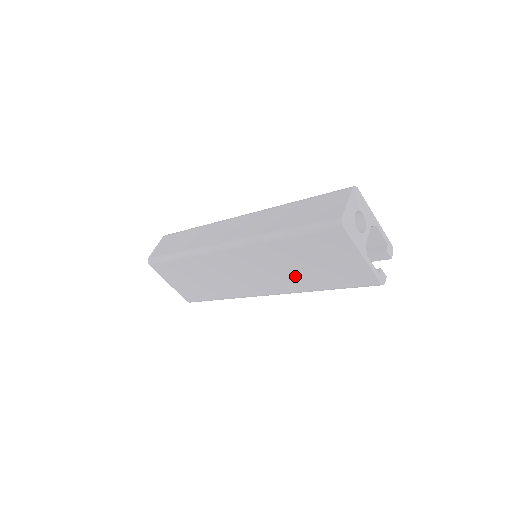
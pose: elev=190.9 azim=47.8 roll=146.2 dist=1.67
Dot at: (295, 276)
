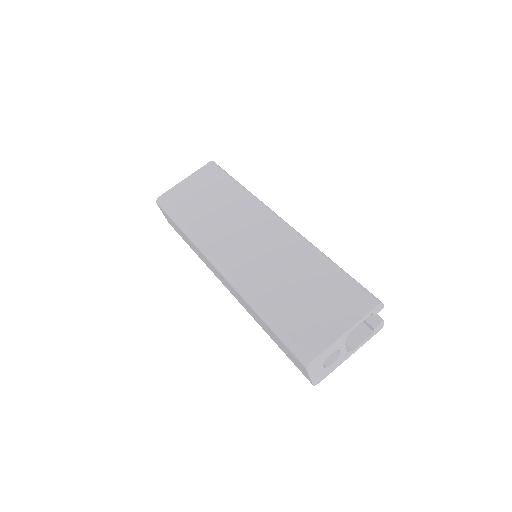
Dot at: occluded
